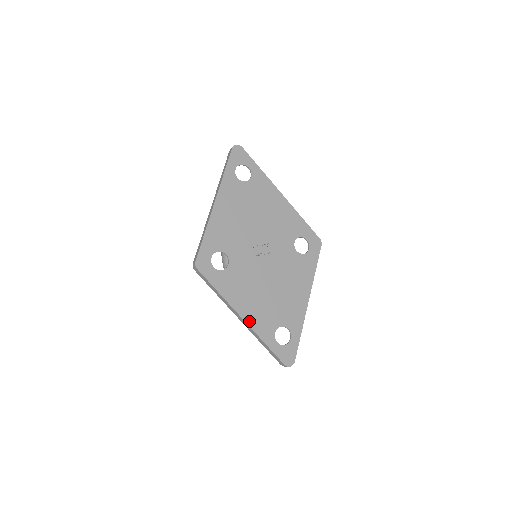
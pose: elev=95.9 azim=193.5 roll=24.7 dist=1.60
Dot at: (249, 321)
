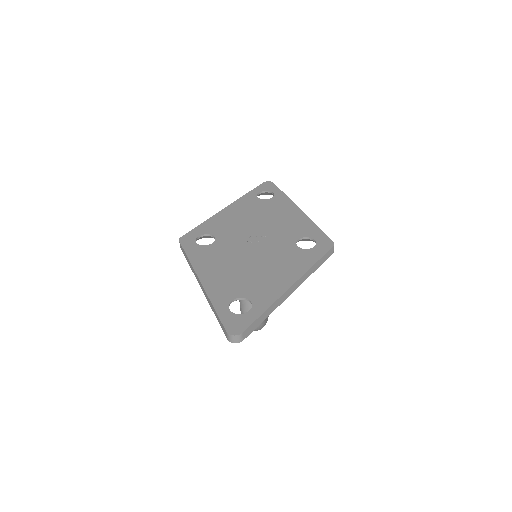
Dot at: (206, 285)
